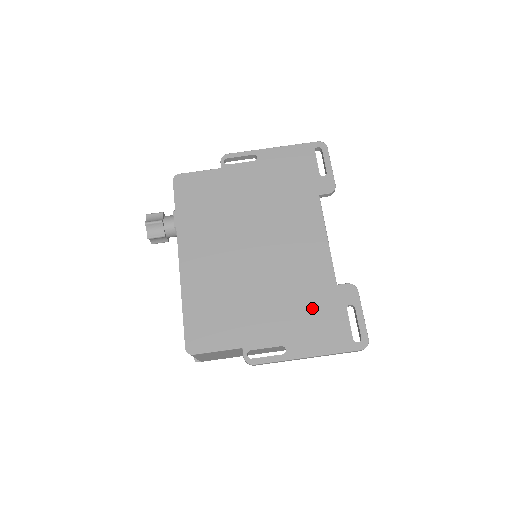
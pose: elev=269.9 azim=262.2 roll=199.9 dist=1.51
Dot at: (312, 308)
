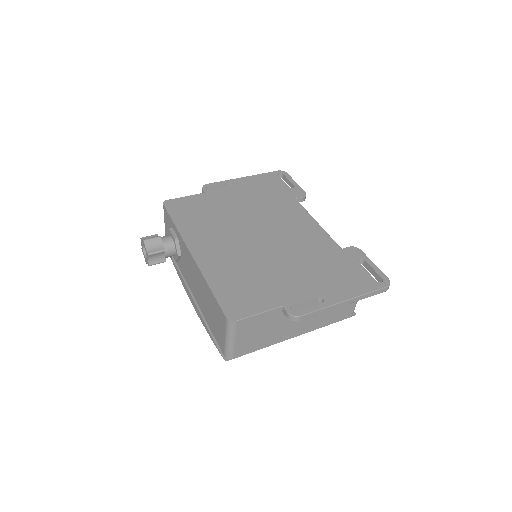
Dot at: (330, 267)
